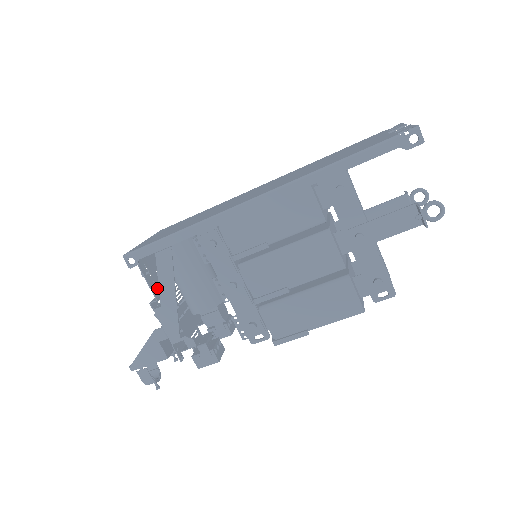
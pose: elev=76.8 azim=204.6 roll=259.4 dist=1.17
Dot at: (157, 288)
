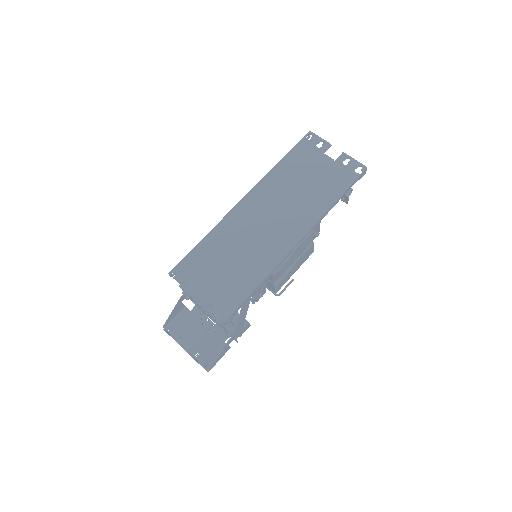
Dot at: occluded
